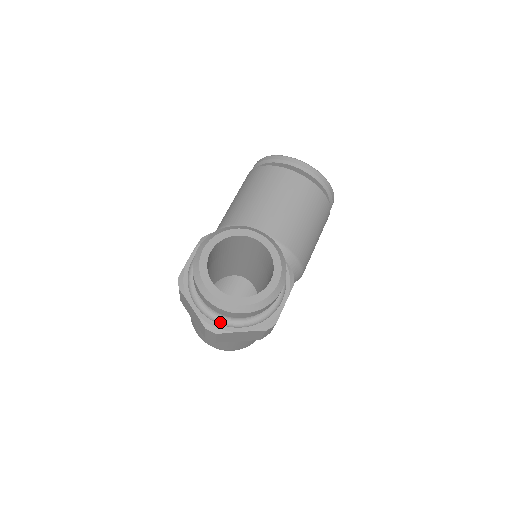
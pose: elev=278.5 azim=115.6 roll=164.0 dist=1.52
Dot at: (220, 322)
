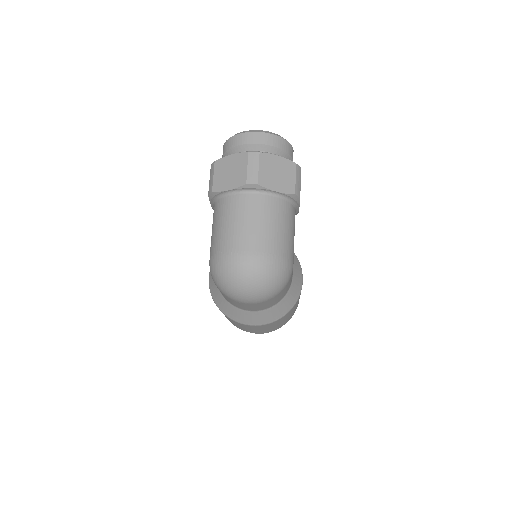
Dot at: occluded
